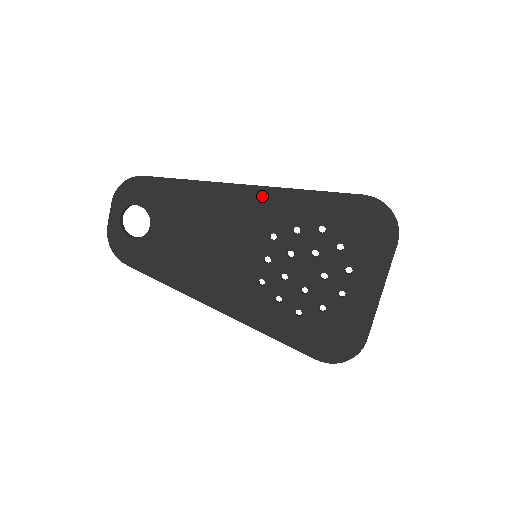
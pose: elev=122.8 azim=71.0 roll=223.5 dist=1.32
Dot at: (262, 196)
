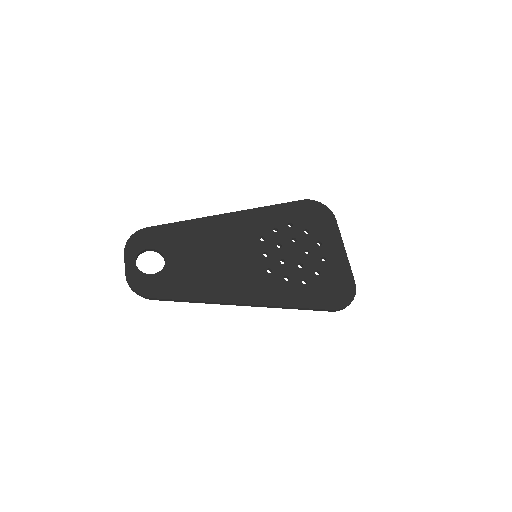
Dot at: (243, 216)
